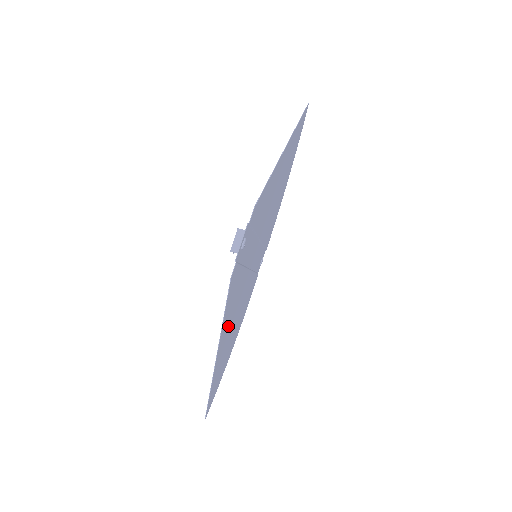
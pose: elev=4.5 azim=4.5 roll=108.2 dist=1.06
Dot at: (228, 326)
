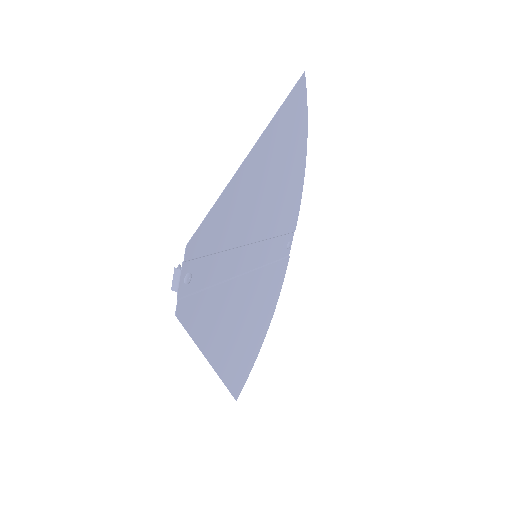
Dot at: (222, 333)
